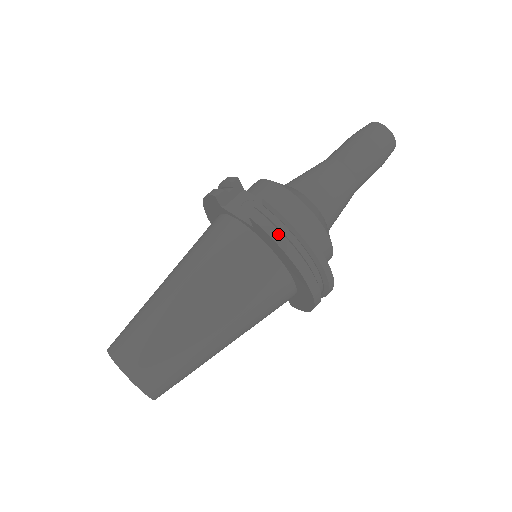
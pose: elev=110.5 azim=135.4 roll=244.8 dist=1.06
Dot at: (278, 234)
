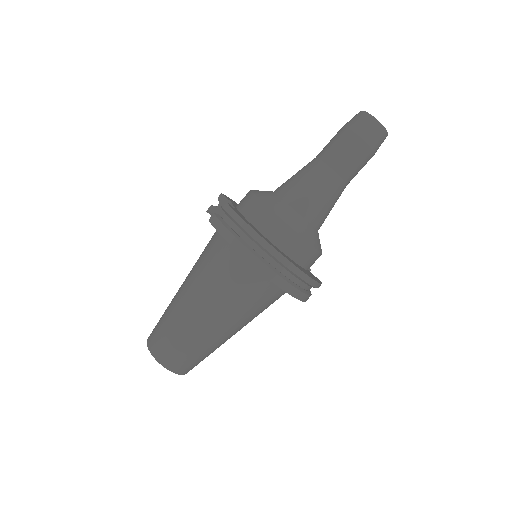
Dot at: (225, 231)
